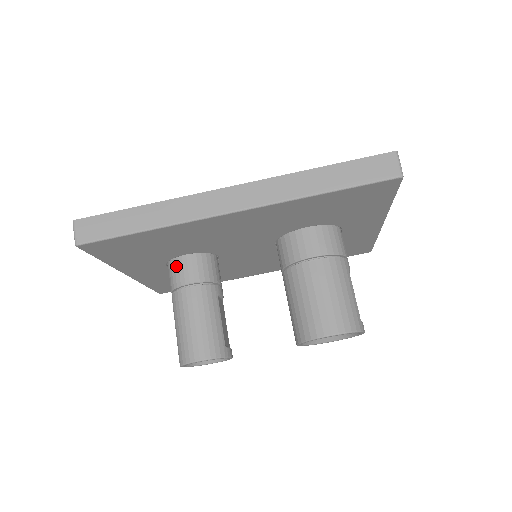
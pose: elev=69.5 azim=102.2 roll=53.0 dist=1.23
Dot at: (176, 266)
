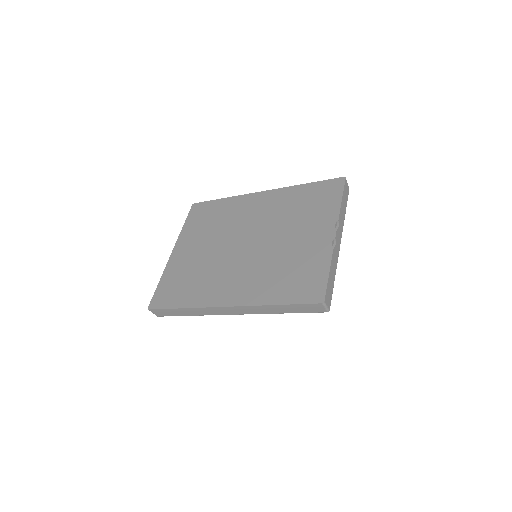
Dot at: occluded
